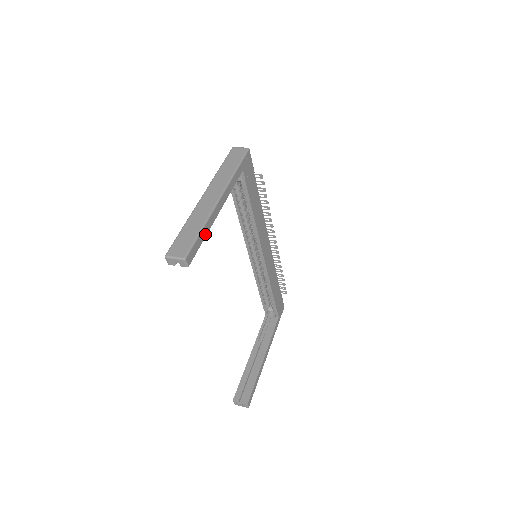
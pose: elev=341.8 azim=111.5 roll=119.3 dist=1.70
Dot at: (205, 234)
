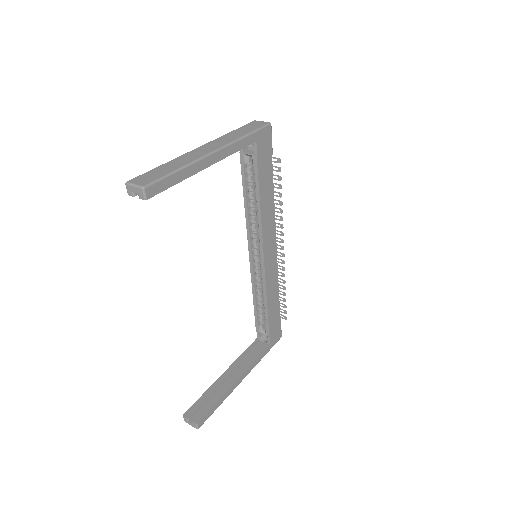
Dot at: (182, 178)
